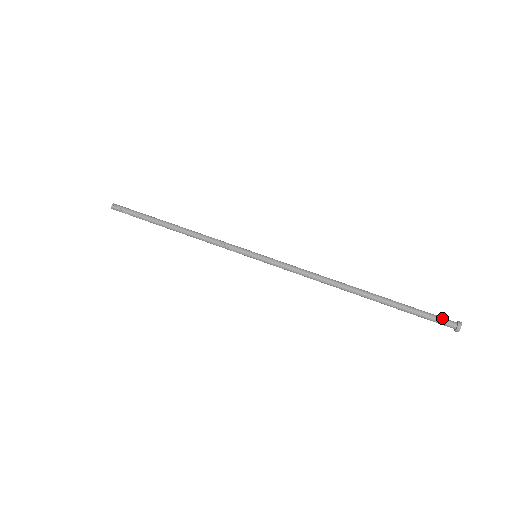
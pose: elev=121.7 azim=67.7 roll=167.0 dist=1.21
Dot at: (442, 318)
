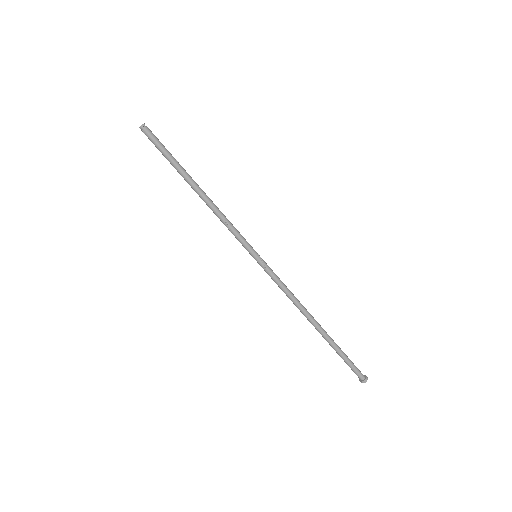
Dot at: (355, 373)
